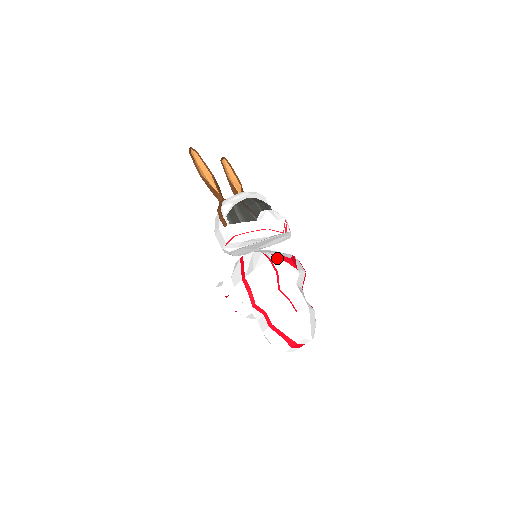
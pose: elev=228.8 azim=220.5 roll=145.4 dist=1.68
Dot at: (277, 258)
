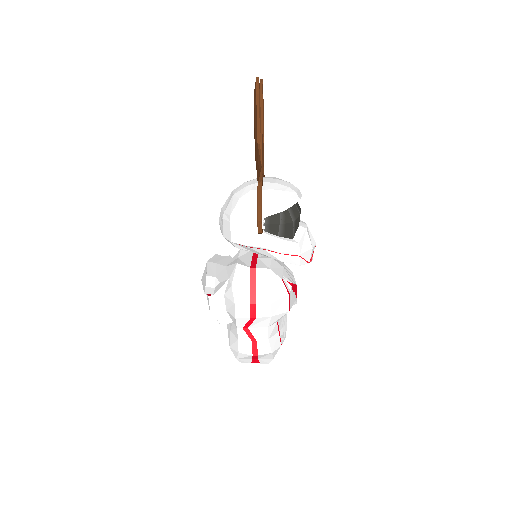
Dot at: (292, 290)
